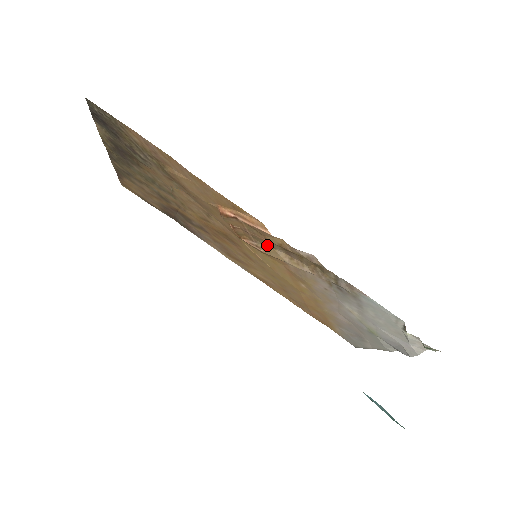
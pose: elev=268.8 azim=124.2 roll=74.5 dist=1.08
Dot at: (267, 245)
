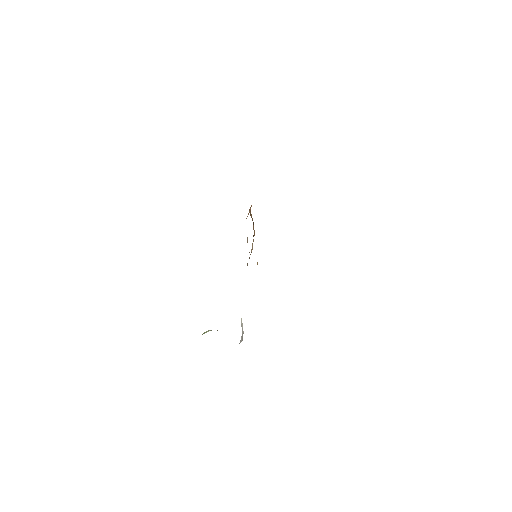
Dot at: occluded
